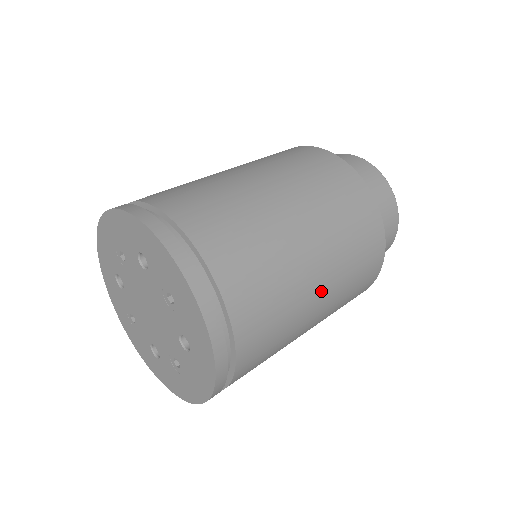
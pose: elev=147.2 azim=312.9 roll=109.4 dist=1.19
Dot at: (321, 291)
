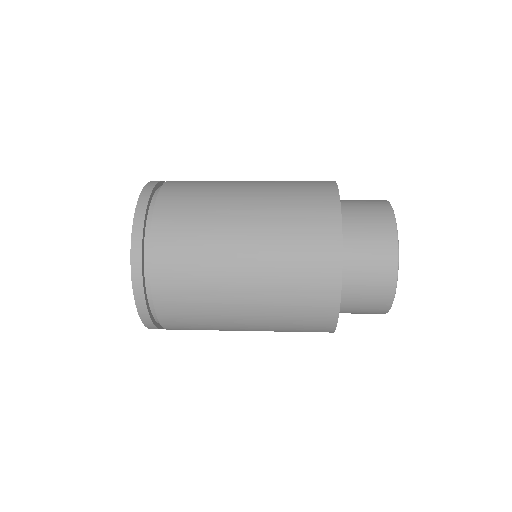
Dot at: (245, 263)
